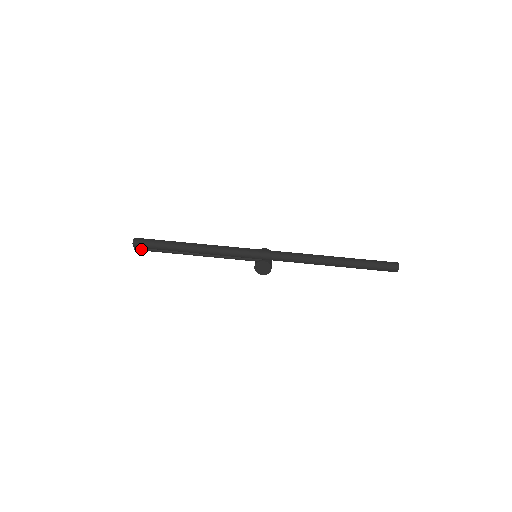
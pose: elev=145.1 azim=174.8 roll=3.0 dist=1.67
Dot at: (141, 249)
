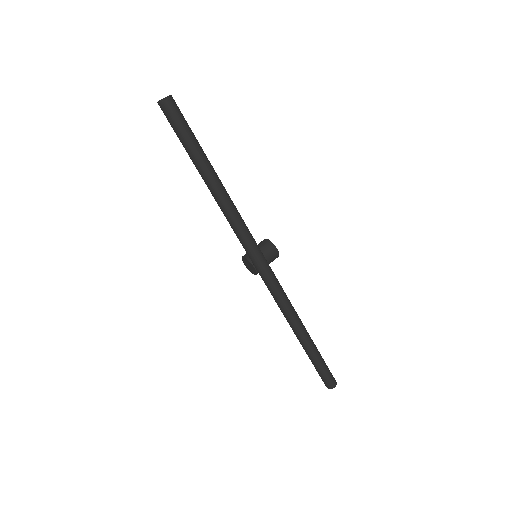
Dot at: occluded
